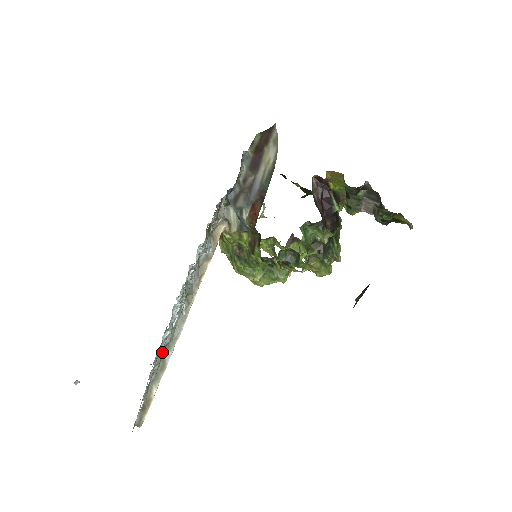
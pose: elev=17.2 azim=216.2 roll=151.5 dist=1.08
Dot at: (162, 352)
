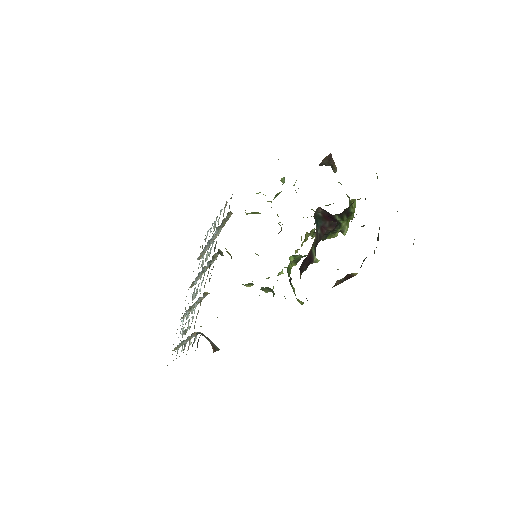
Dot at: (177, 346)
